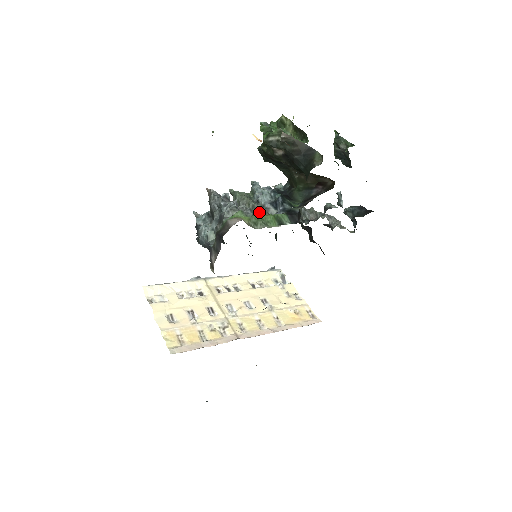
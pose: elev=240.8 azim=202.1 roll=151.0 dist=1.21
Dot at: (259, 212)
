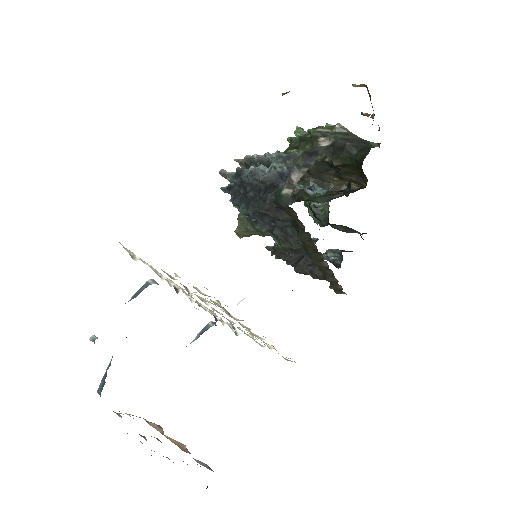
Dot at: occluded
